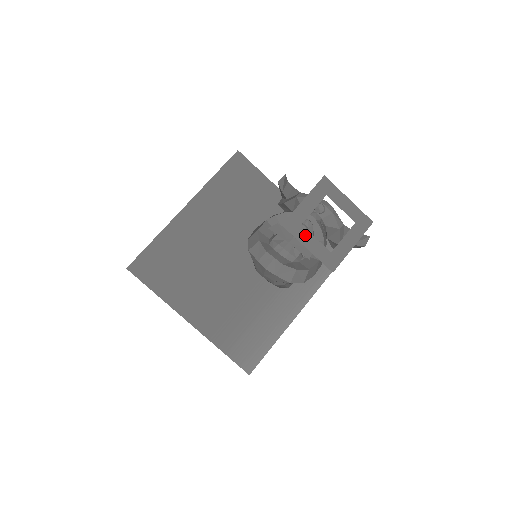
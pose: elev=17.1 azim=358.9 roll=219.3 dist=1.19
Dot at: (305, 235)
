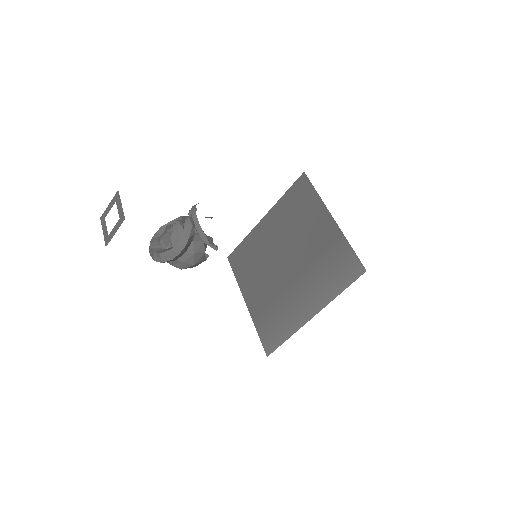
Dot at: (104, 224)
